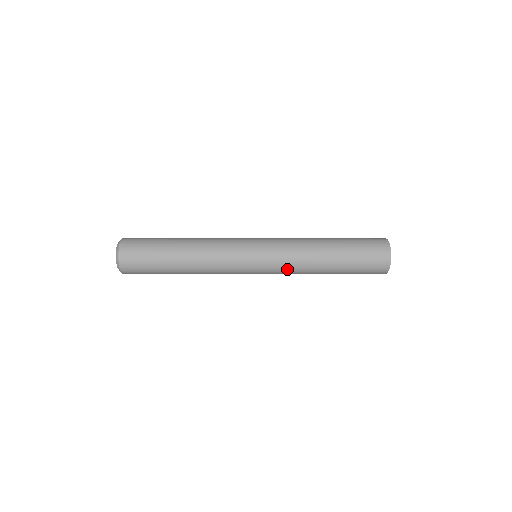
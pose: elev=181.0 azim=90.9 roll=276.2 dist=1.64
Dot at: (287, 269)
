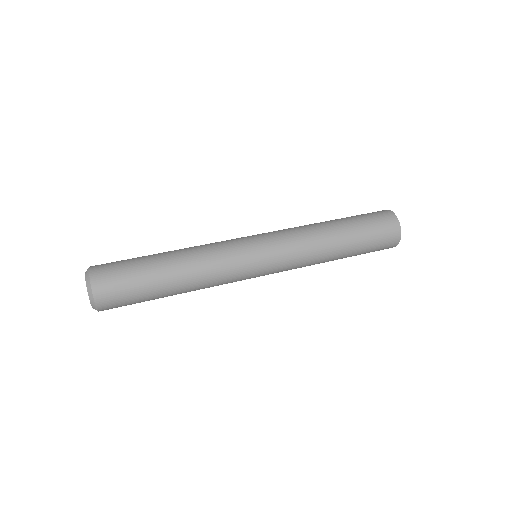
Dot at: occluded
